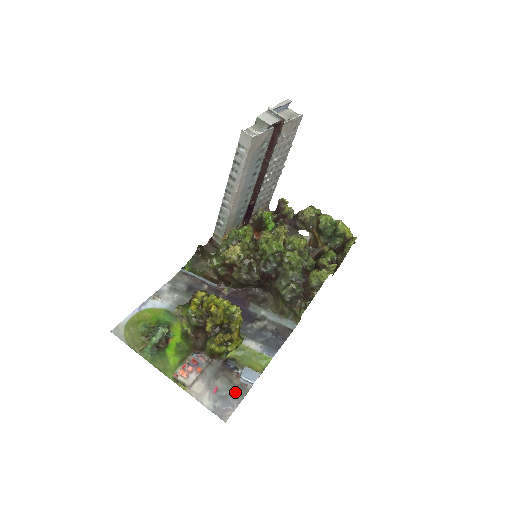
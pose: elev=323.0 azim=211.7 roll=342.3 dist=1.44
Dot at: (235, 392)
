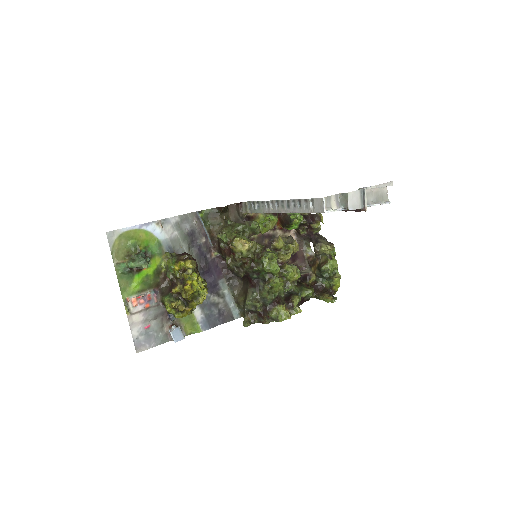
Dot at: (159, 336)
